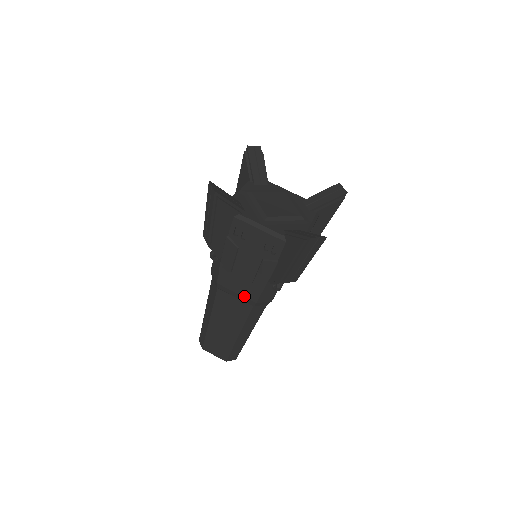
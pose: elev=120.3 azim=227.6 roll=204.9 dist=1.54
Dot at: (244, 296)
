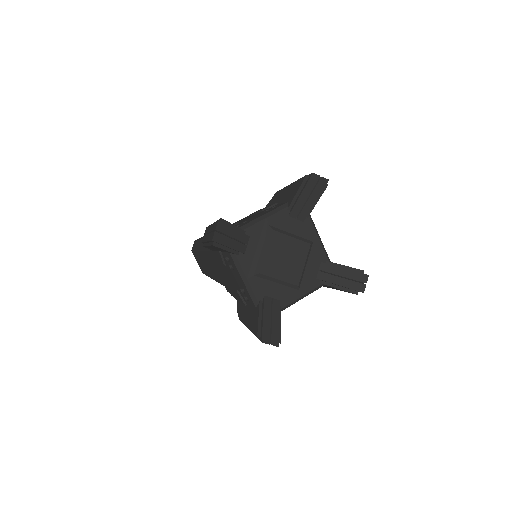
Dot at: (221, 279)
